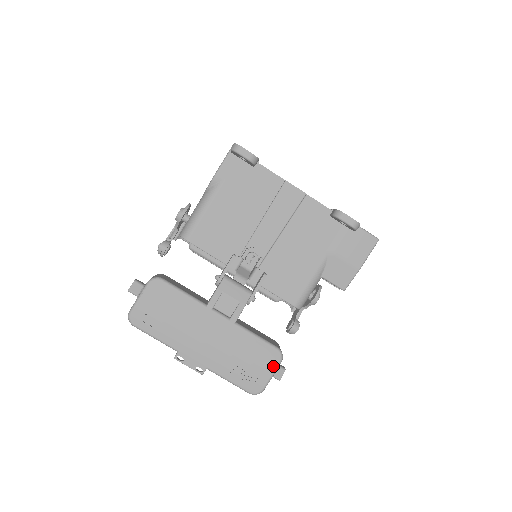
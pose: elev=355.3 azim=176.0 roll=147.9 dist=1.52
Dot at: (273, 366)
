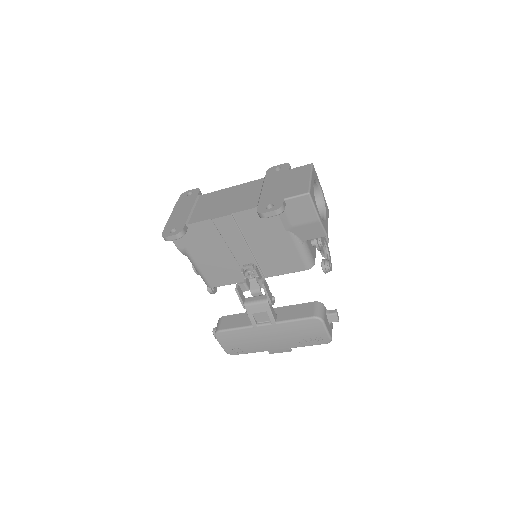
Dot at: (321, 327)
